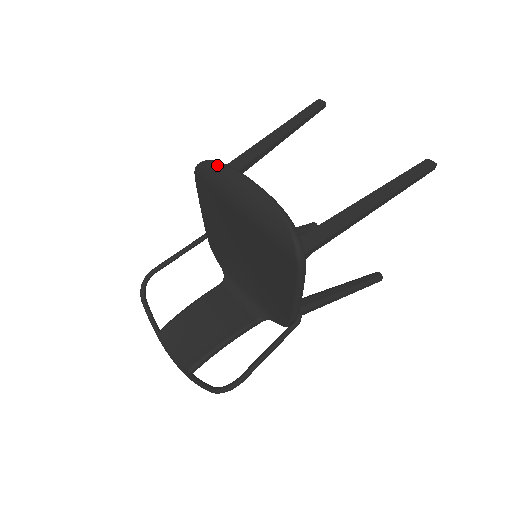
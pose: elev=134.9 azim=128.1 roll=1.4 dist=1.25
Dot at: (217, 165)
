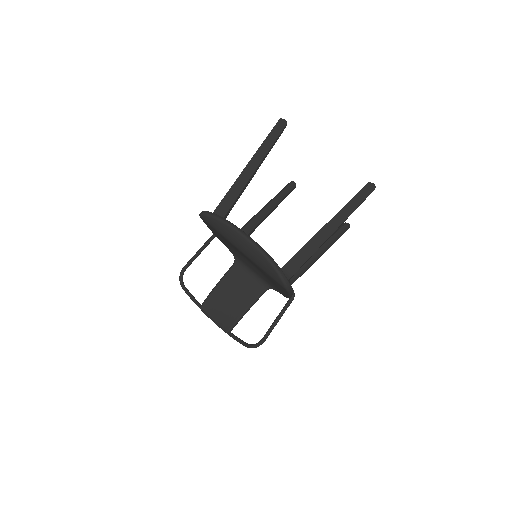
Dot at: (217, 220)
